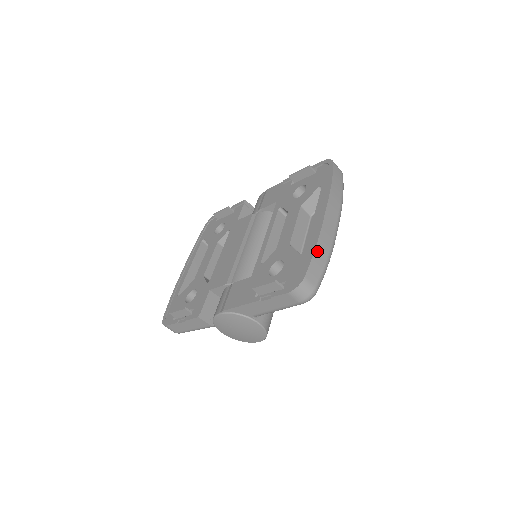
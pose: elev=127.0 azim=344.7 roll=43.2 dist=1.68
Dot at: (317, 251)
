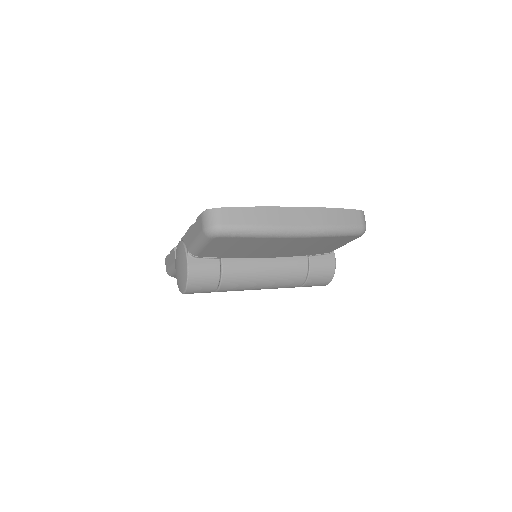
Dot at: (252, 210)
